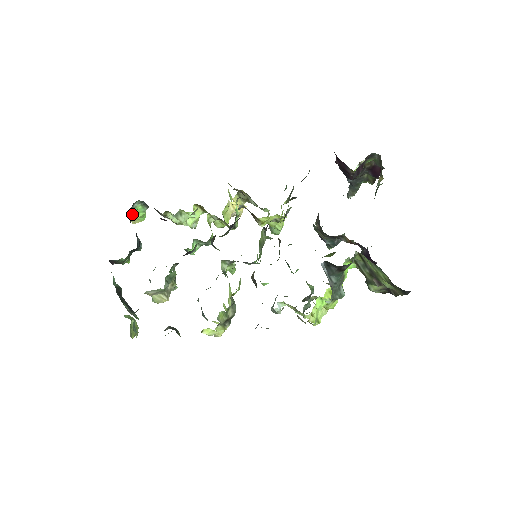
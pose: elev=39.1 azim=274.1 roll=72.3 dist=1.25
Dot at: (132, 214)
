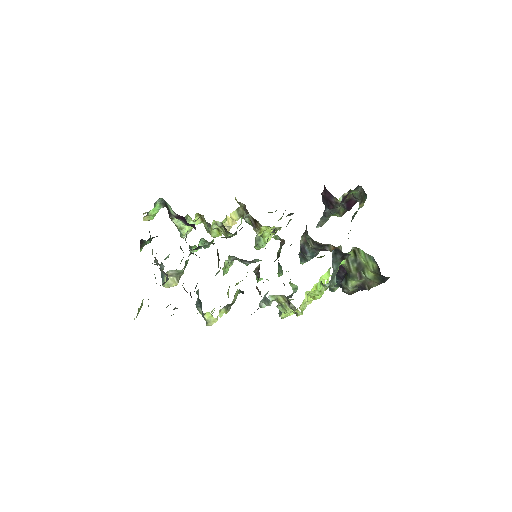
Dot at: occluded
